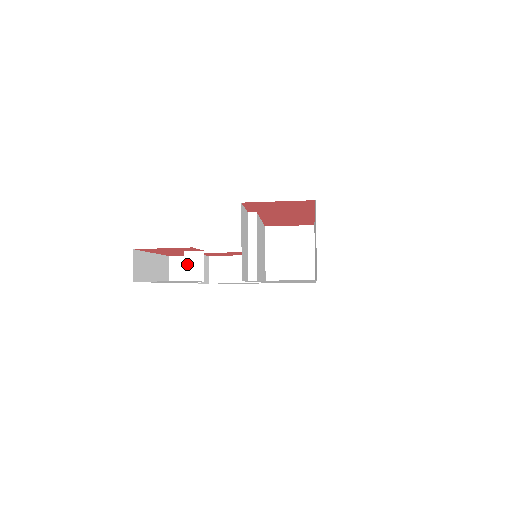
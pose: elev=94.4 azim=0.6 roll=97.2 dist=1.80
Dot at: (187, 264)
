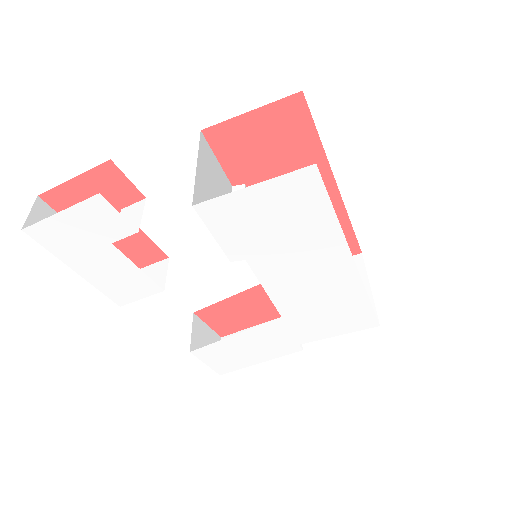
Dot at: occluded
